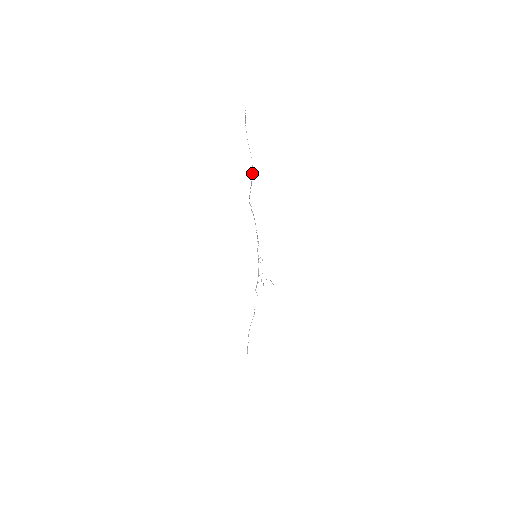
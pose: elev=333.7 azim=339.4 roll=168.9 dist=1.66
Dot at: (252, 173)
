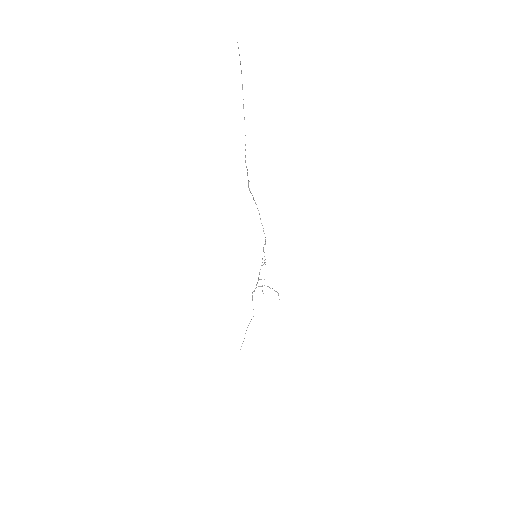
Dot at: occluded
